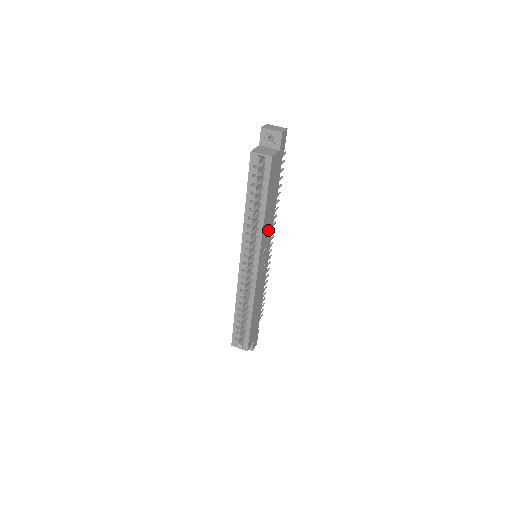
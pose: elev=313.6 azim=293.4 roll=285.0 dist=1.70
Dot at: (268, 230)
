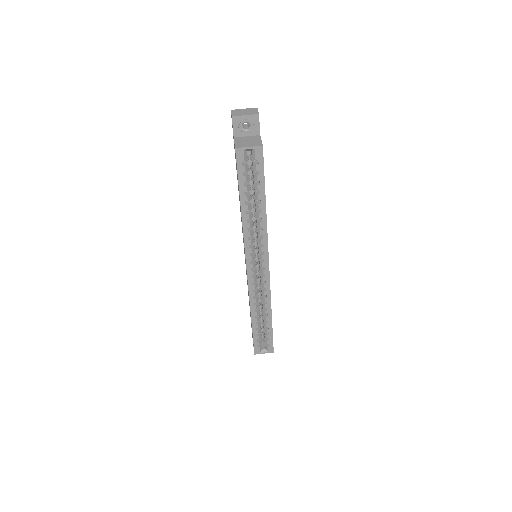
Dot at: occluded
